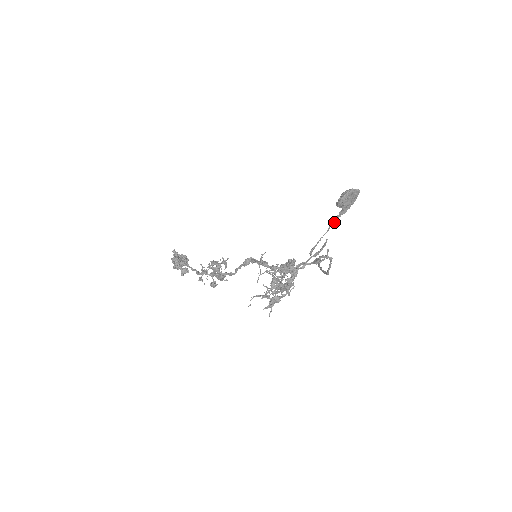
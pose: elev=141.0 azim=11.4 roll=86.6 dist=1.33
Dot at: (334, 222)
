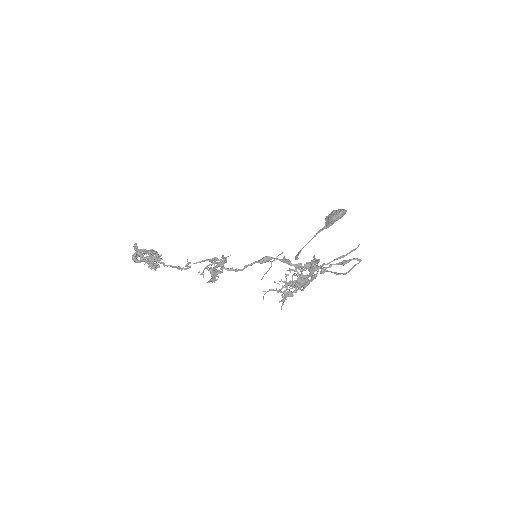
Dot at: (316, 234)
